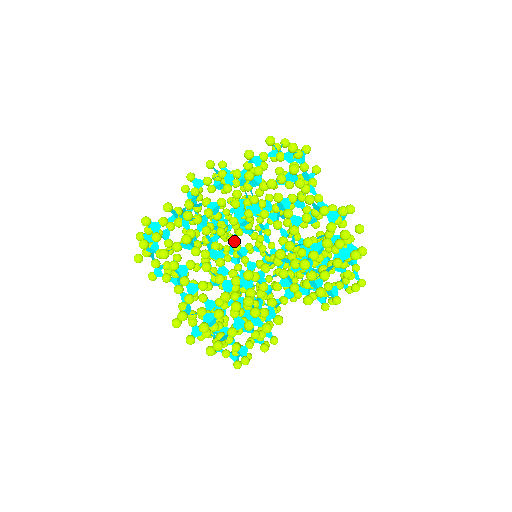
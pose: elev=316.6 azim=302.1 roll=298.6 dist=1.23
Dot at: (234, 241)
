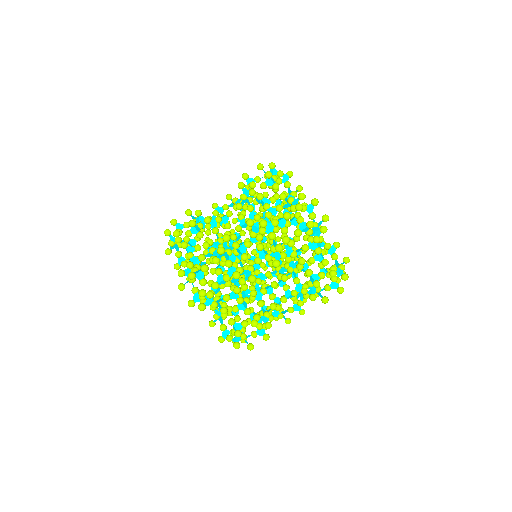
Dot at: occluded
